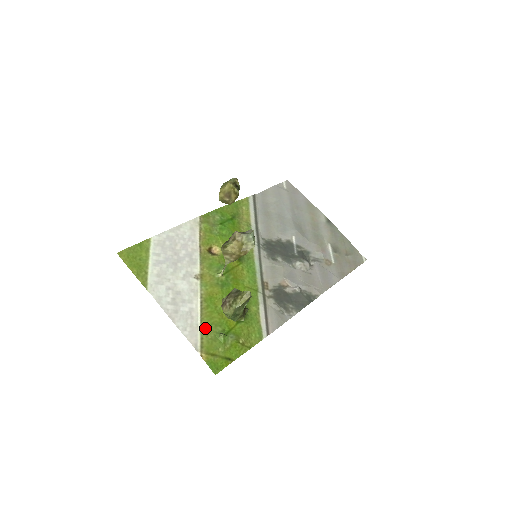
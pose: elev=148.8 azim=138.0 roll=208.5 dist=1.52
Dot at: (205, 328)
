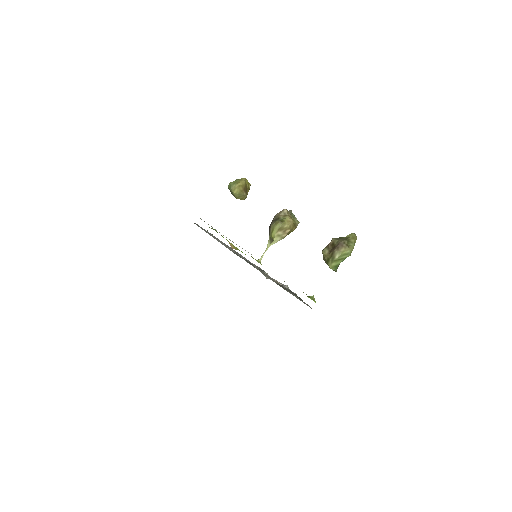
Dot at: occluded
